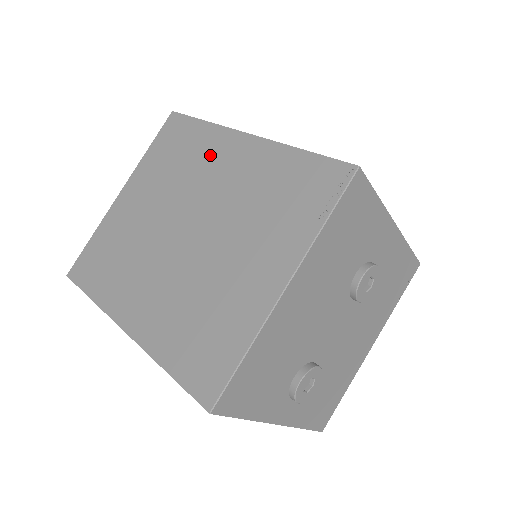
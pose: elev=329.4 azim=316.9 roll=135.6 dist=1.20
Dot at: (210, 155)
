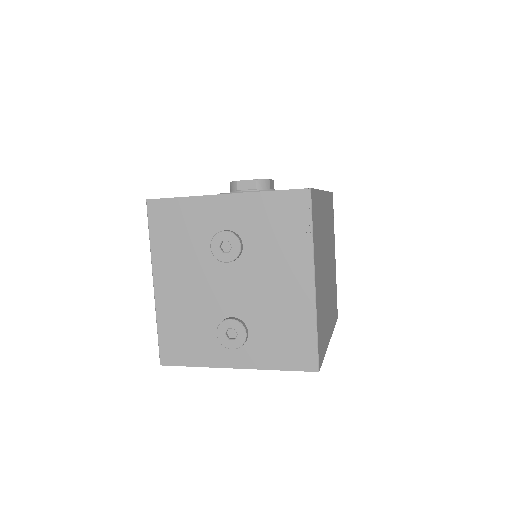
Dot at: occluded
